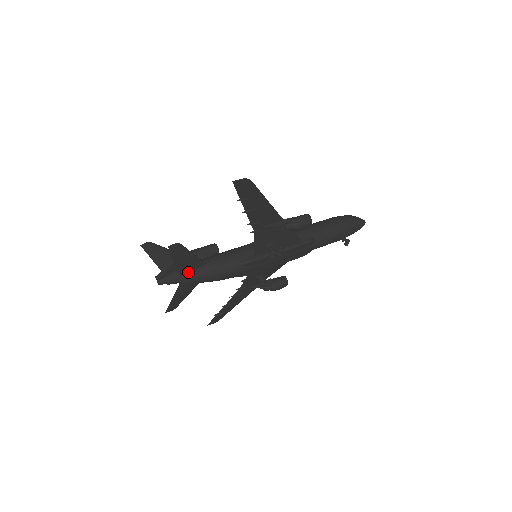
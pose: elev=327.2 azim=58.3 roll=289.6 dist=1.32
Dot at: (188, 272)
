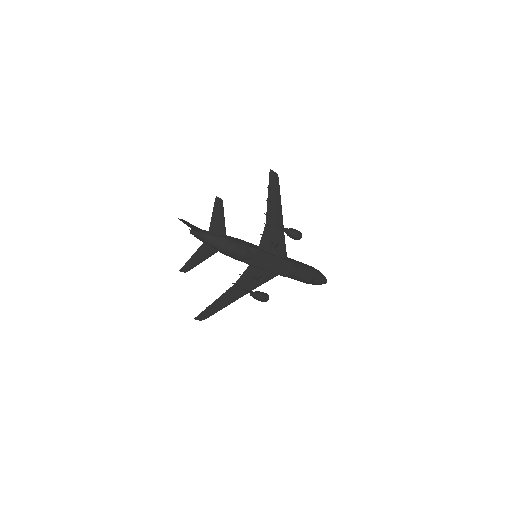
Dot at: (214, 234)
